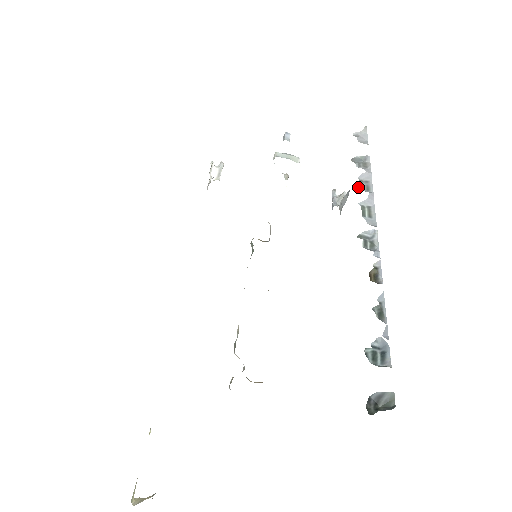
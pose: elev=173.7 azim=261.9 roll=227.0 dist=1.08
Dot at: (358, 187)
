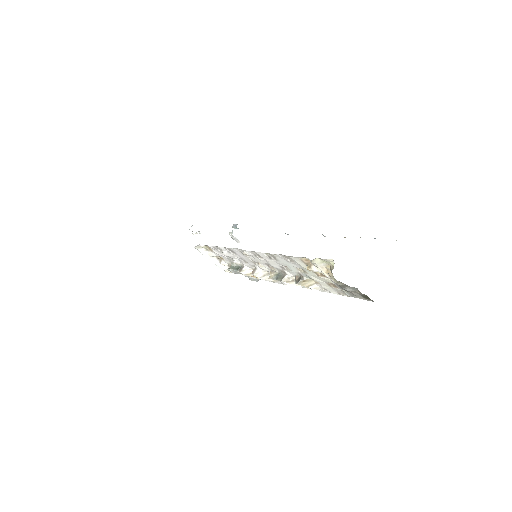
Dot at: occluded
